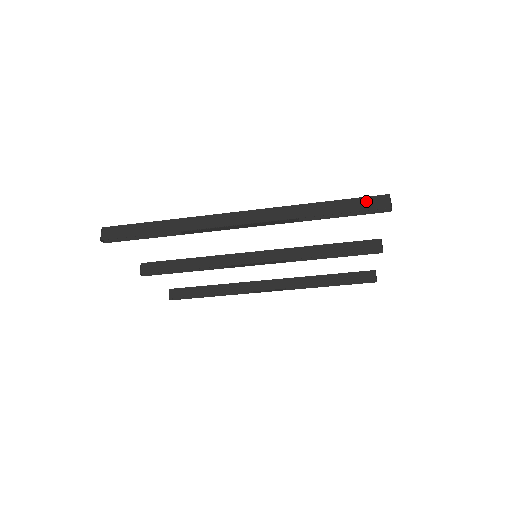
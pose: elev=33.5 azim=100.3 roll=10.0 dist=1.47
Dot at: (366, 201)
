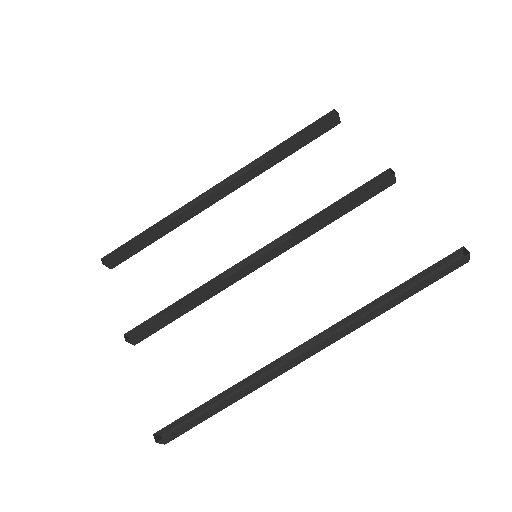
Dot at: occluded
